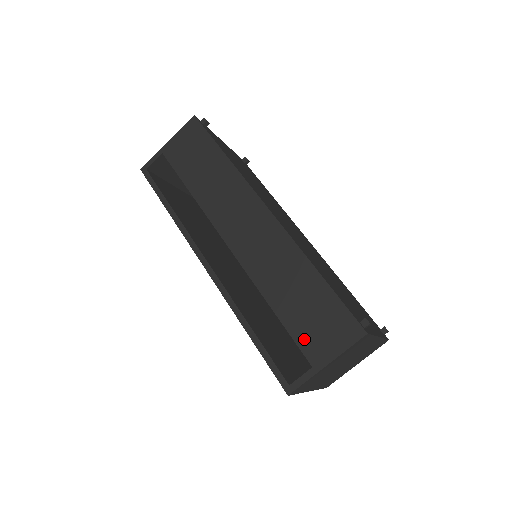
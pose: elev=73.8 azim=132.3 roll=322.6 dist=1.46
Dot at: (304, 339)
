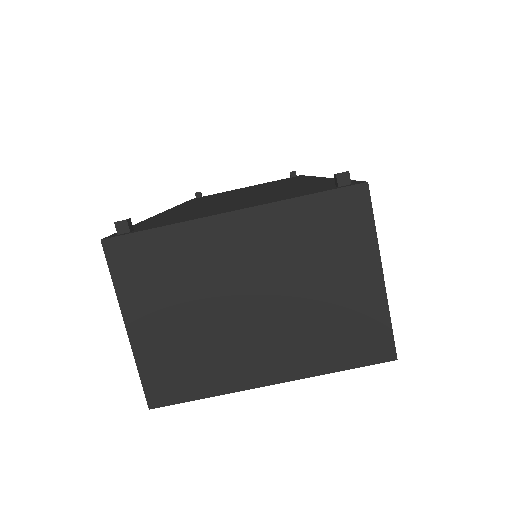
Dot at: occluded
